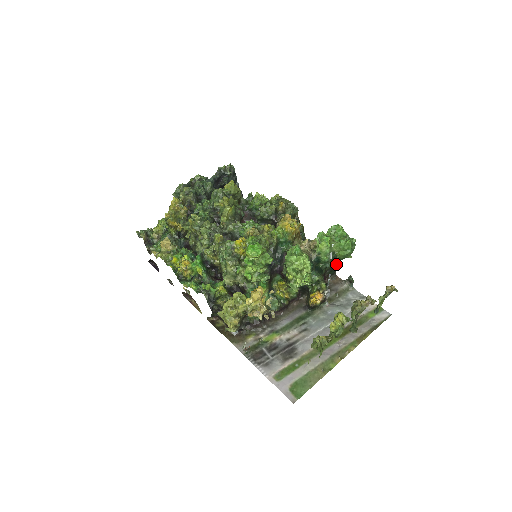
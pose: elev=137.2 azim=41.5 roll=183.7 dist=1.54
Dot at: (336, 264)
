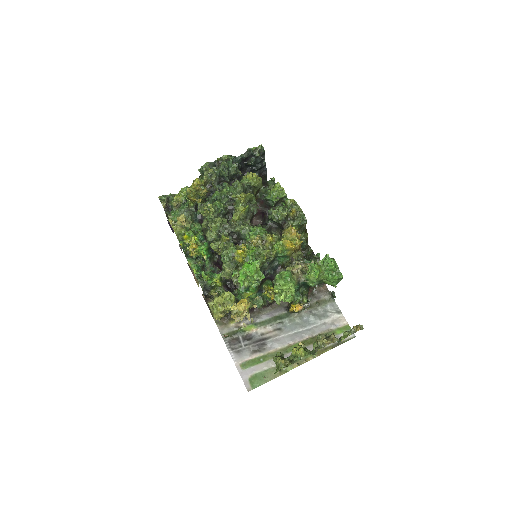
Dot at: occluded
